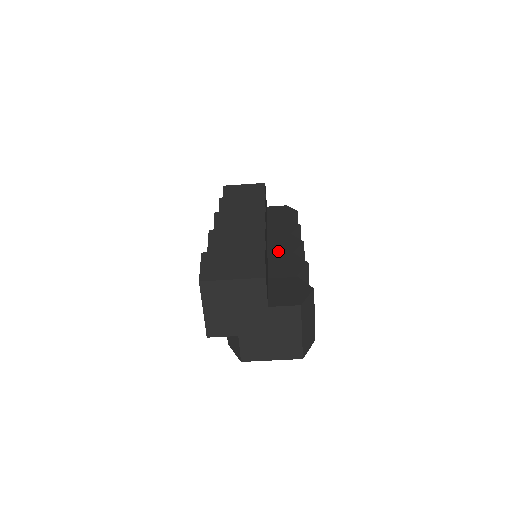
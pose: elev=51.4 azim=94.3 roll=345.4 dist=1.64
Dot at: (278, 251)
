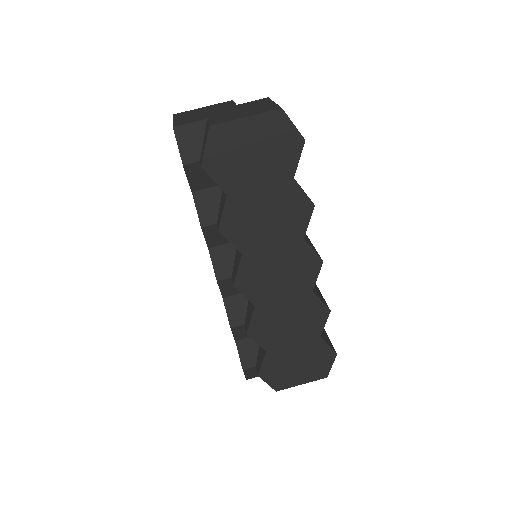
Dot at: occluded
